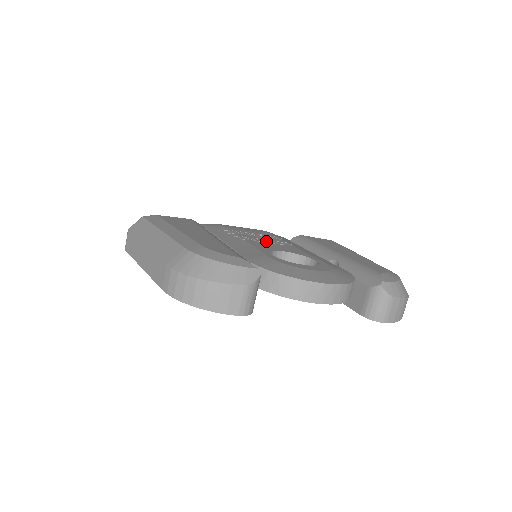
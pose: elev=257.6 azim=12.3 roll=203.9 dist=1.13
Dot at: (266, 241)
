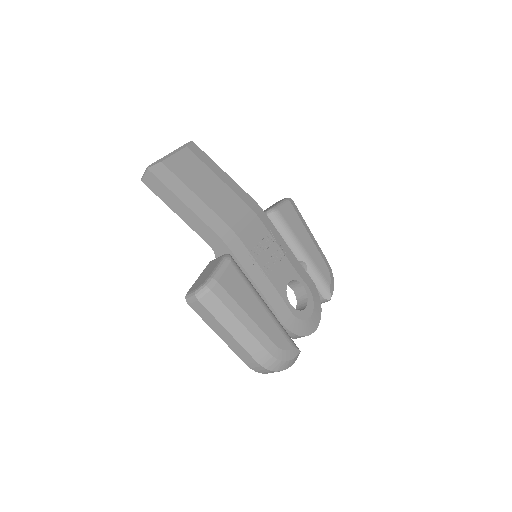
Dot at: (273, 262)
